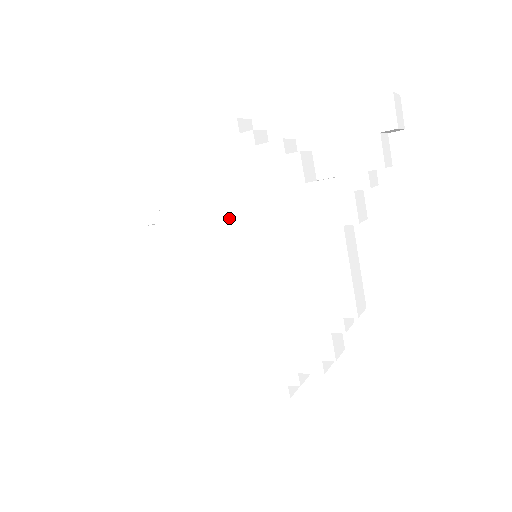
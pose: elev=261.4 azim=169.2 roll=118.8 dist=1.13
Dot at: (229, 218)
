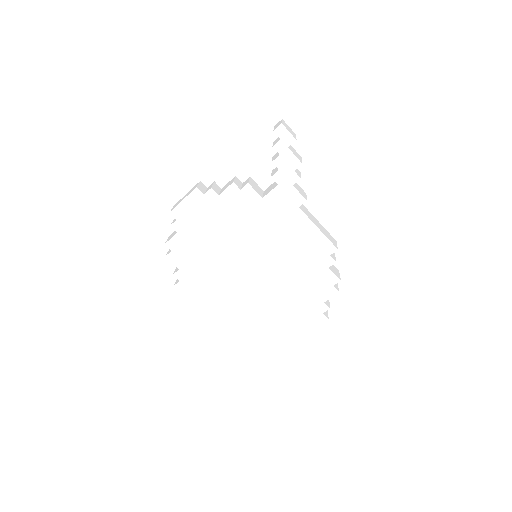
Dot at: (228, 246)
